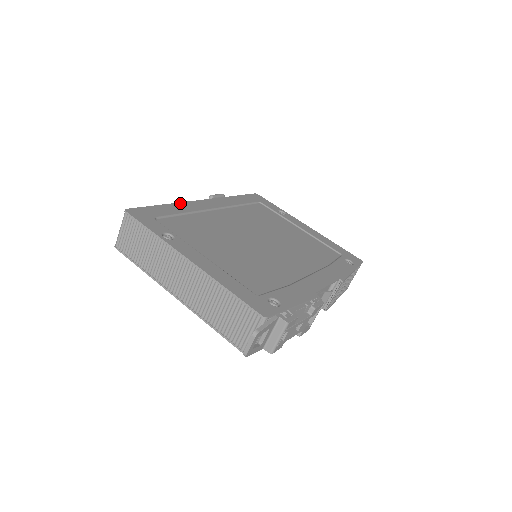
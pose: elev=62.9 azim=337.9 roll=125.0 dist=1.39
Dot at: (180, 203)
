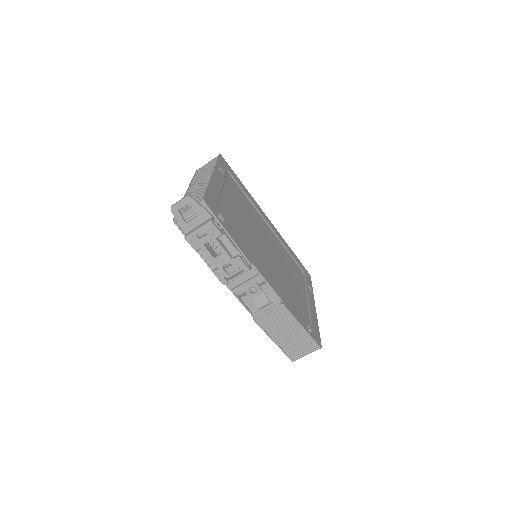
Dot at: occluded
